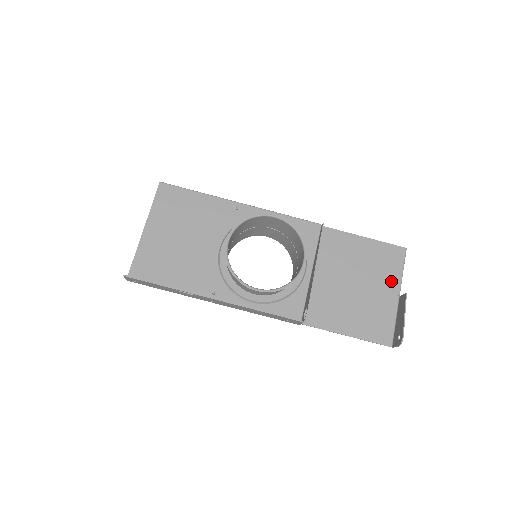
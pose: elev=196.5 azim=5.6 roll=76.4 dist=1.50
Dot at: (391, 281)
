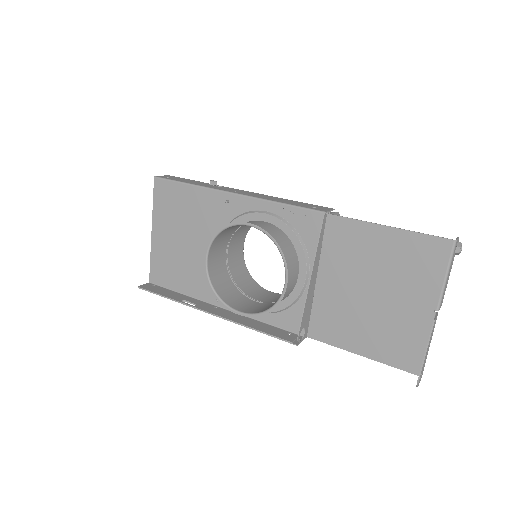
Dot at: (425, 290)
